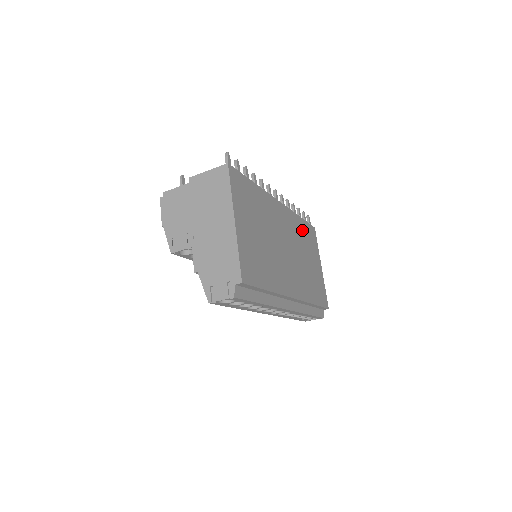
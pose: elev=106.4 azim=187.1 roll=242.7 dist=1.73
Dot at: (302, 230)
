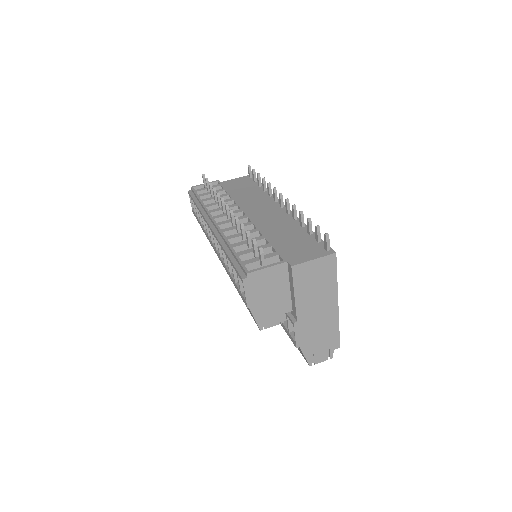
Dot at: occluded
